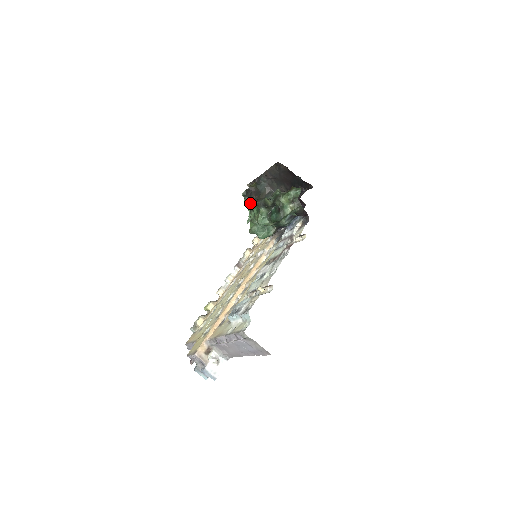
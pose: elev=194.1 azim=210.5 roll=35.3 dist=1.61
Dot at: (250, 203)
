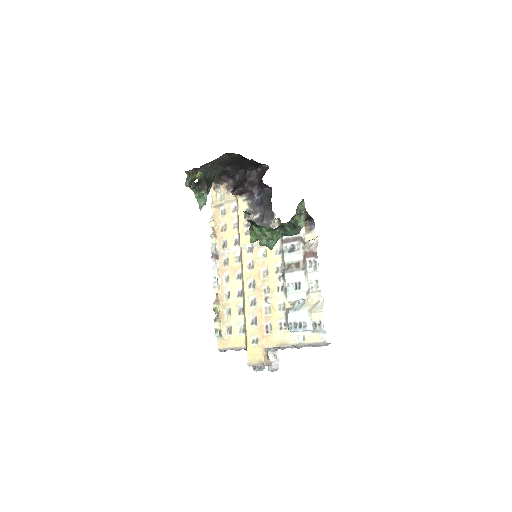
Dot at: (195, 190)
